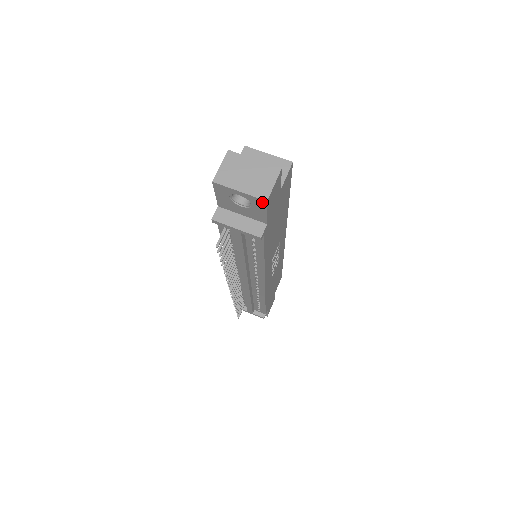
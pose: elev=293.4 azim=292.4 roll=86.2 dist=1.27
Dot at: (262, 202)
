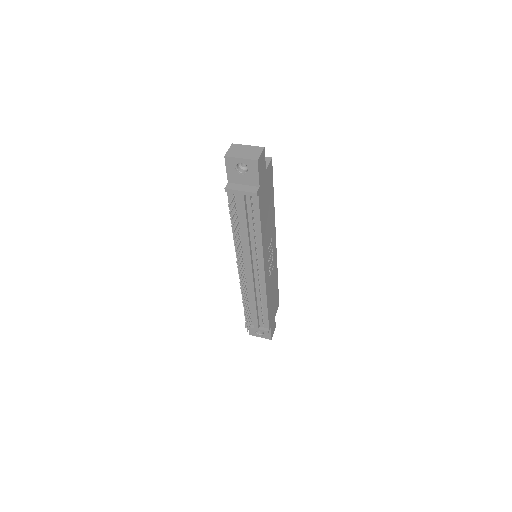
Dot at: (255, 163)
